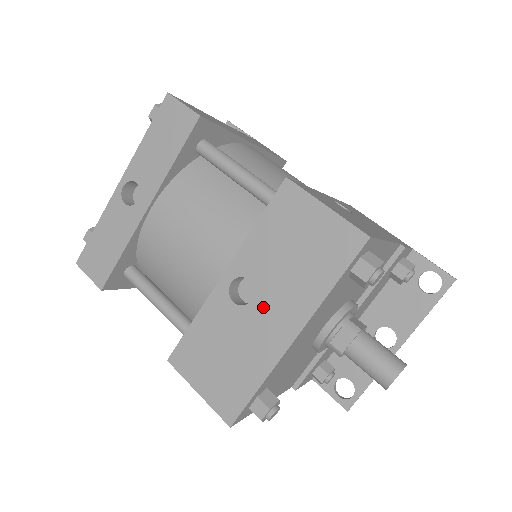
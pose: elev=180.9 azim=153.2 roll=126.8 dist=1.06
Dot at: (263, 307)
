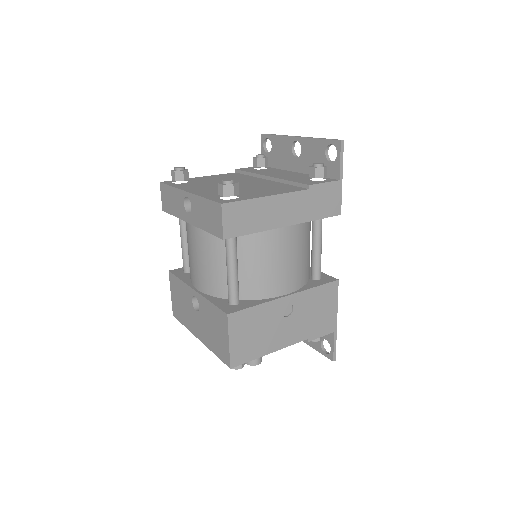
Dot at: (197, 319)
